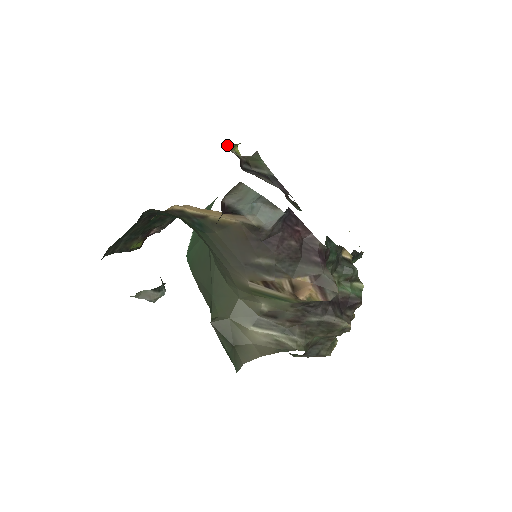
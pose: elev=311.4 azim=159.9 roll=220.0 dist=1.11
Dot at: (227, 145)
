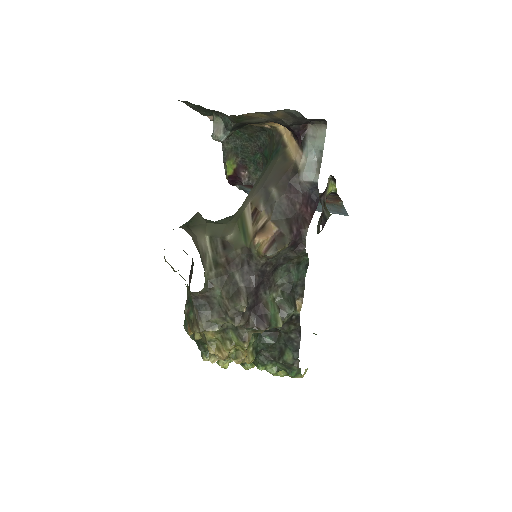
Dot at: (331, 175)
